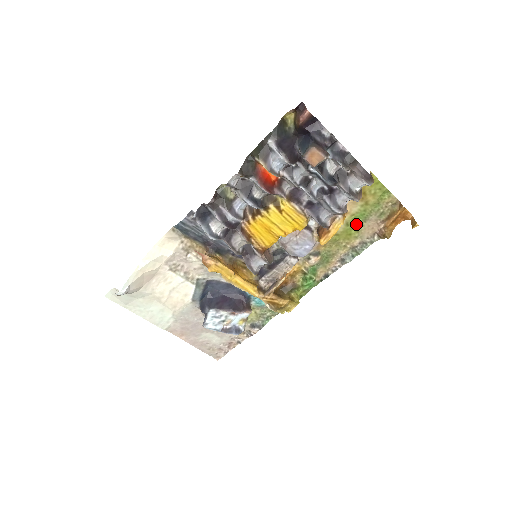
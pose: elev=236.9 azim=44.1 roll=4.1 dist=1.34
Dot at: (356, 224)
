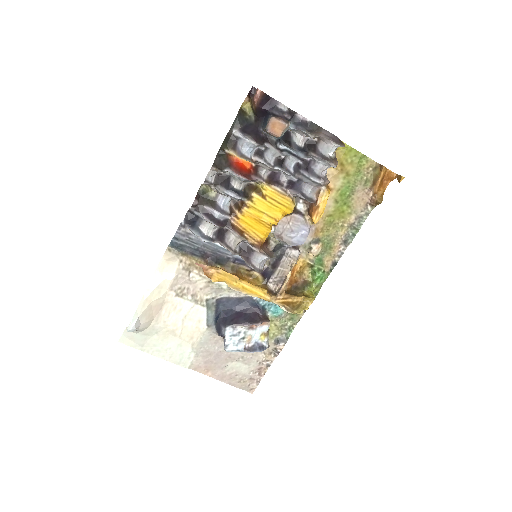
Dot at: (345, 199)
